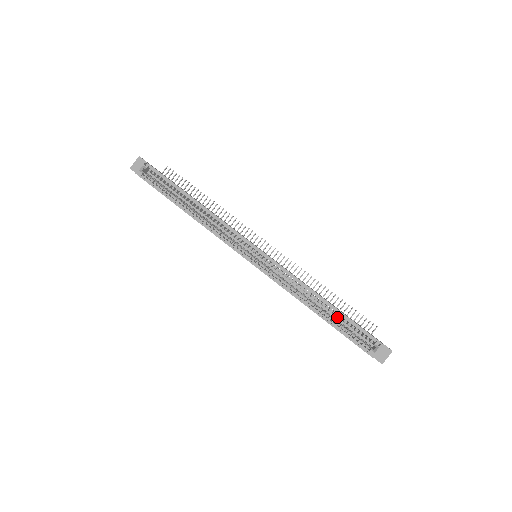
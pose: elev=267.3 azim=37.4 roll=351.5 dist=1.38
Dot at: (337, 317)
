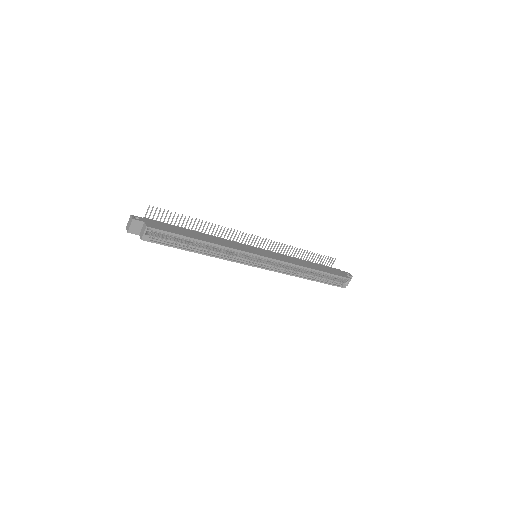
Dot at: occluded
